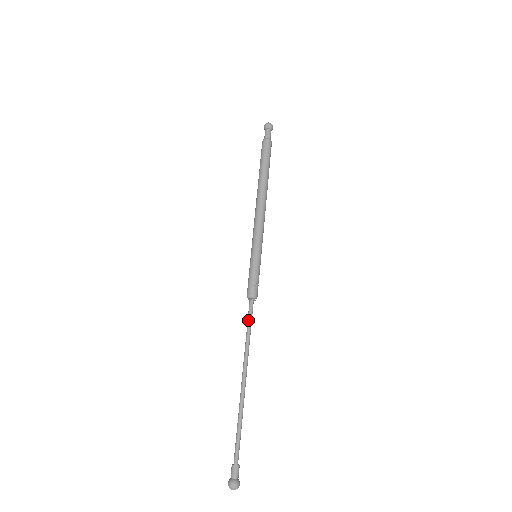
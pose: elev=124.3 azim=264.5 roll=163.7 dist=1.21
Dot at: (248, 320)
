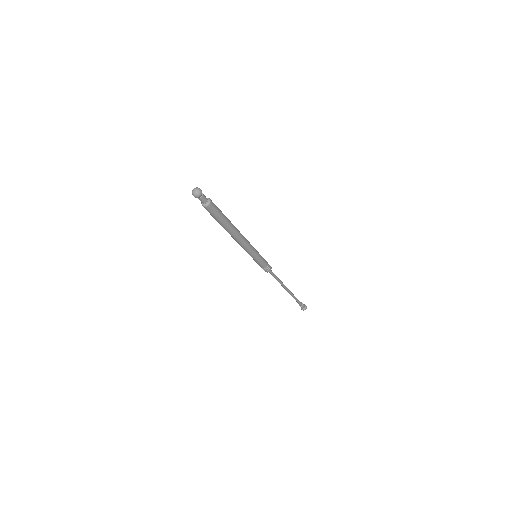
Dot at: (274, 277)
